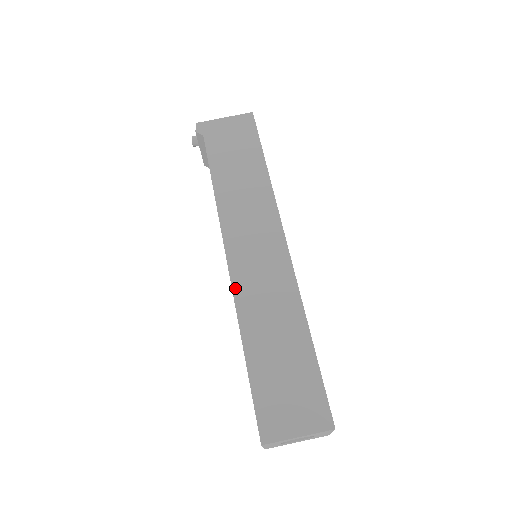
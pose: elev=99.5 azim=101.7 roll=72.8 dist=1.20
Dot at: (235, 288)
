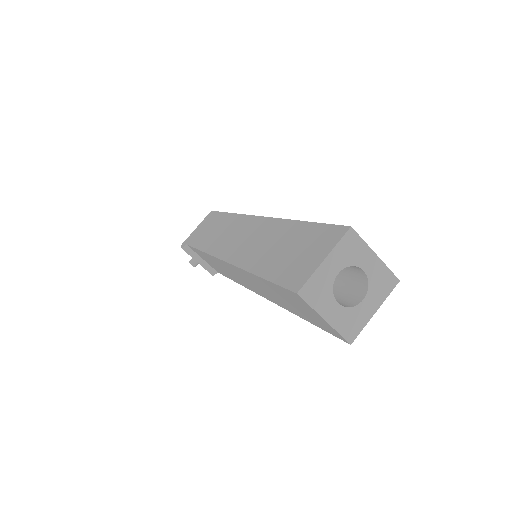
Dot at: (233, 262)
